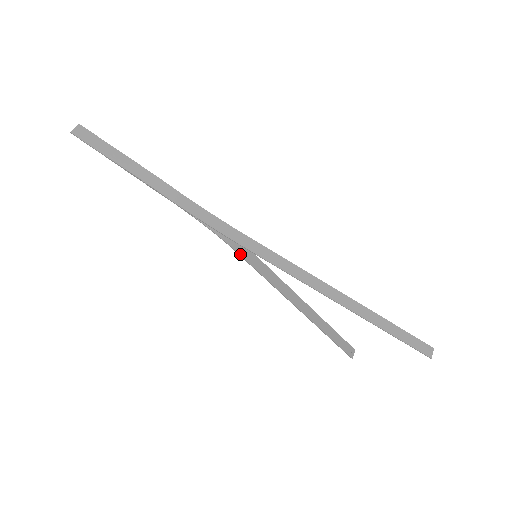
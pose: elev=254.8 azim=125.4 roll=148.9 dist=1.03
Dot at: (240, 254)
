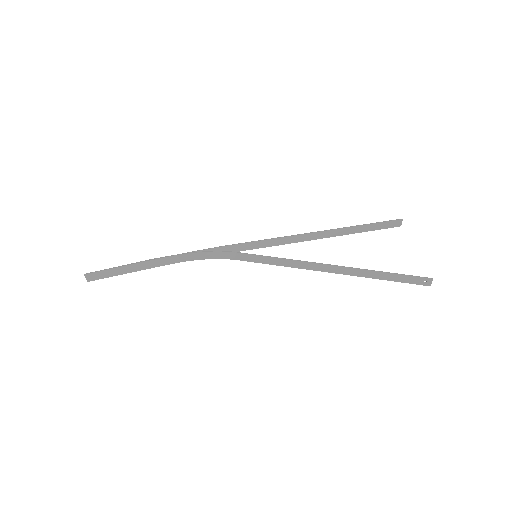
Dot at: (244, 254)
